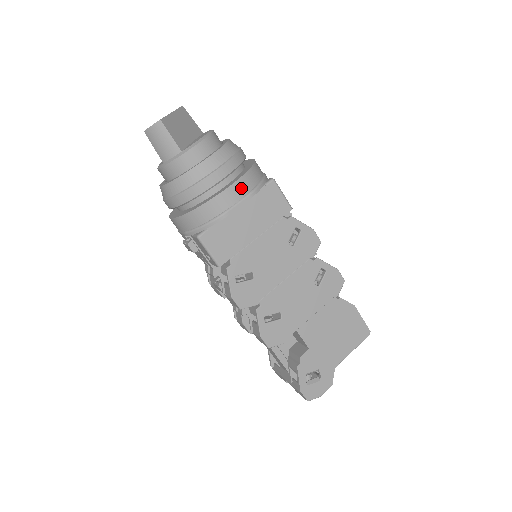
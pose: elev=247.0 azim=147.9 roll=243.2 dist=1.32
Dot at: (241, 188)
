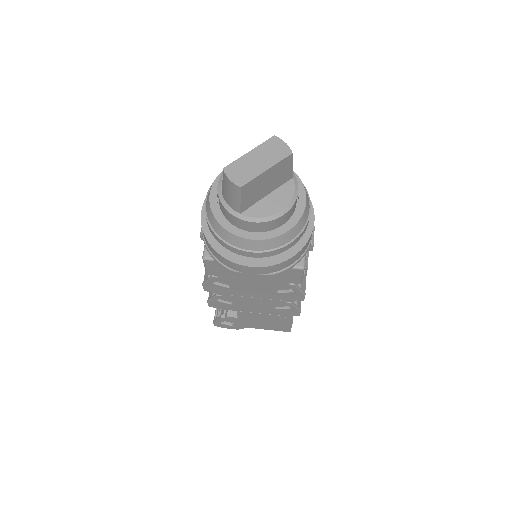
Dot at: (263, 270)
